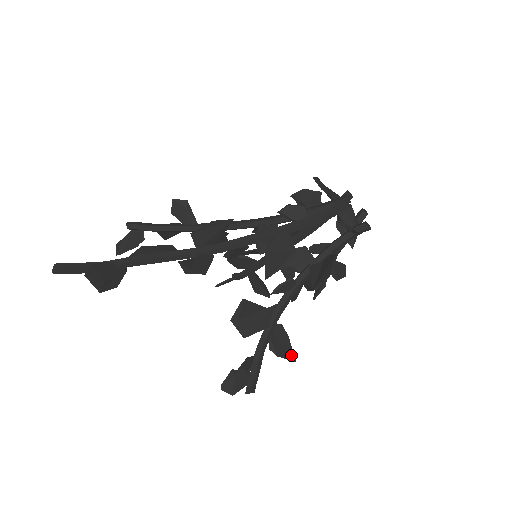
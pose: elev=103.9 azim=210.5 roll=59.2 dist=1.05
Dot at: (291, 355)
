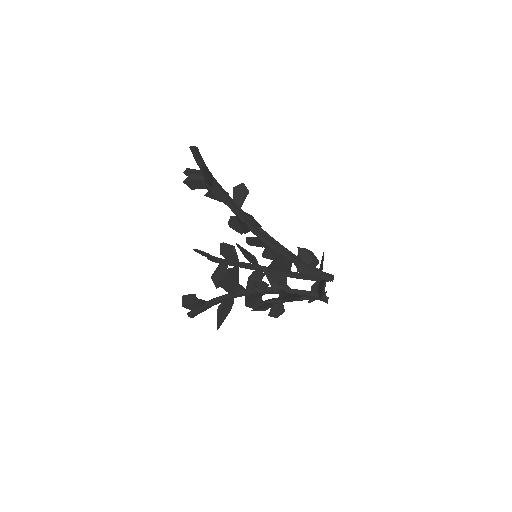
Dot at: (220, 323)
